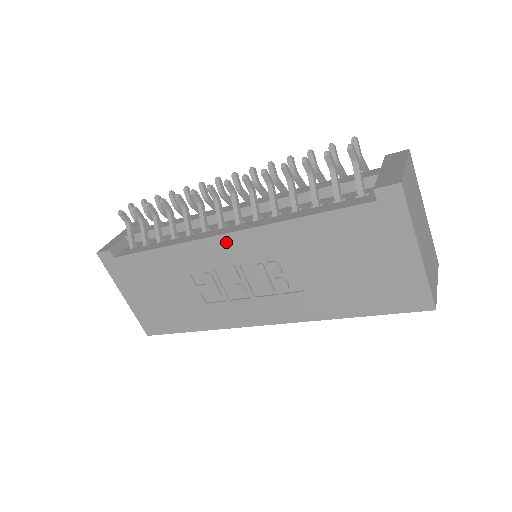
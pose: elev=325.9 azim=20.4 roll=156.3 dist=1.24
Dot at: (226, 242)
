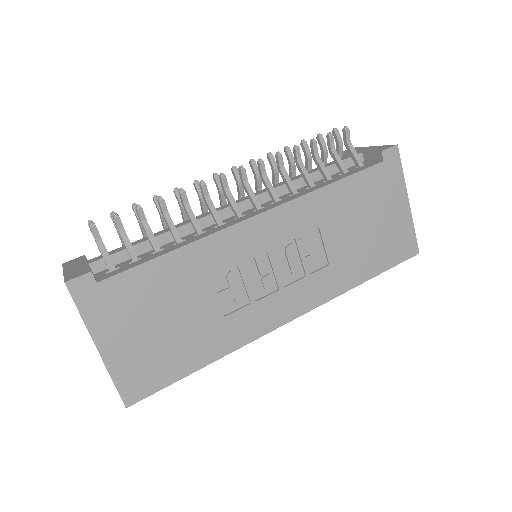
Dot at: (259, 224)
